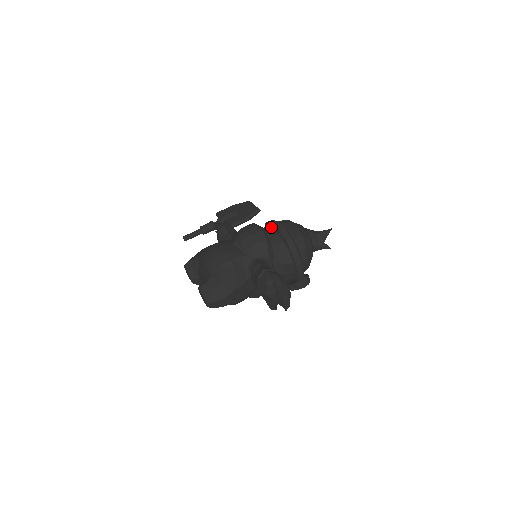
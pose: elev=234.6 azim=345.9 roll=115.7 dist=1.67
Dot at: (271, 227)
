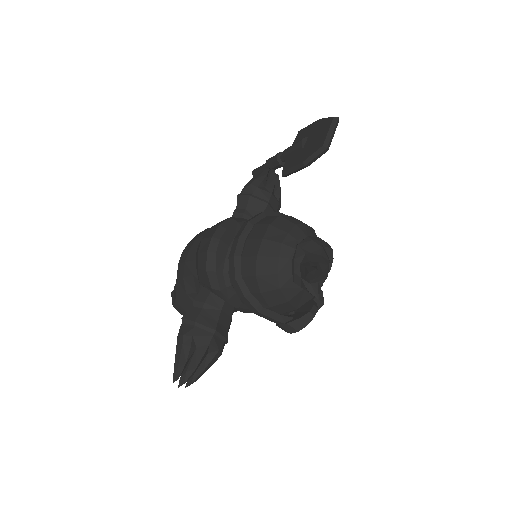
Dot at: occluded
